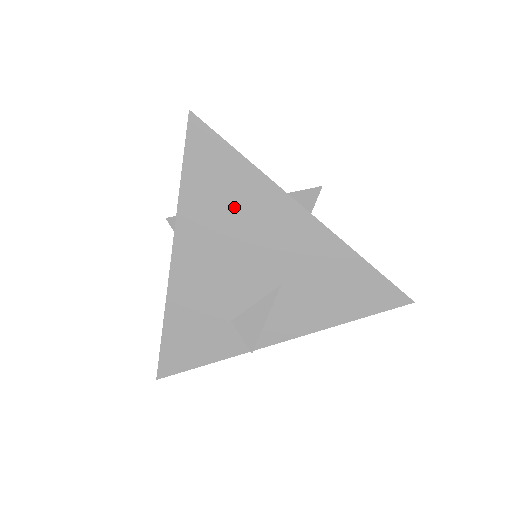
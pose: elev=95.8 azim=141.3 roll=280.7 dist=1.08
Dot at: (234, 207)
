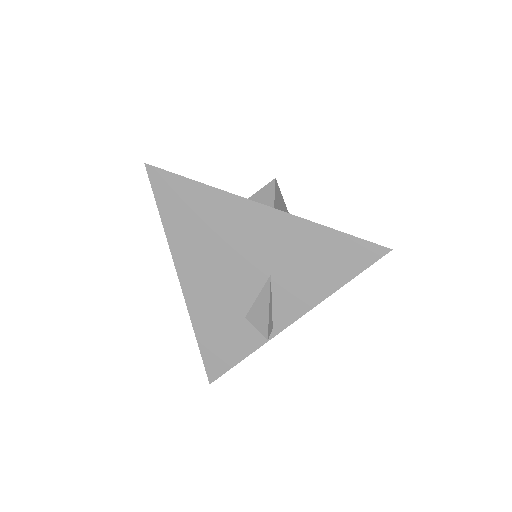
Dot at: (207, 224)
